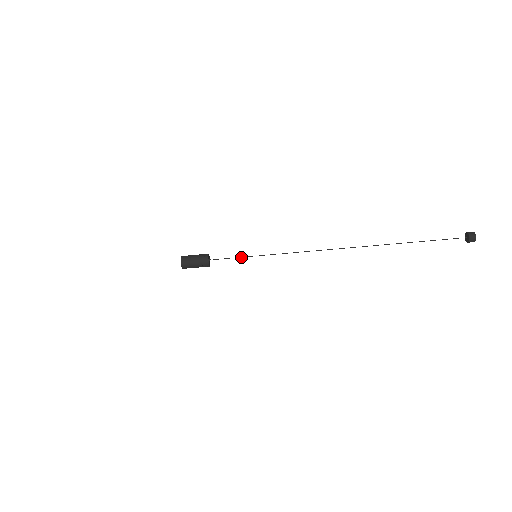
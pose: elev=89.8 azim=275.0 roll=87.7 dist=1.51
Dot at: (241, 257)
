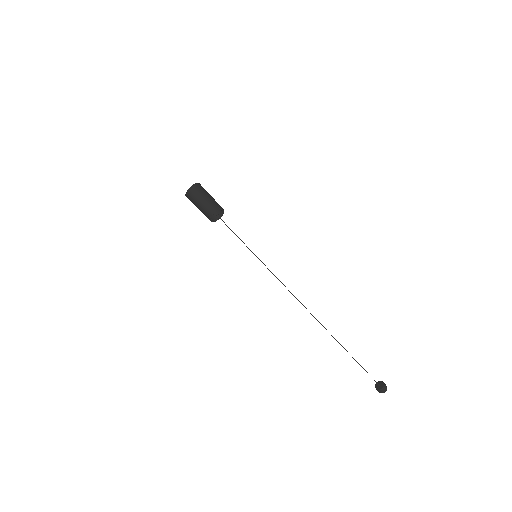
Dot at: occluded
